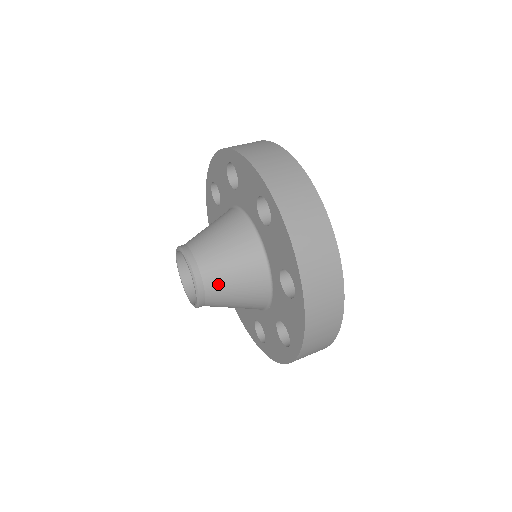
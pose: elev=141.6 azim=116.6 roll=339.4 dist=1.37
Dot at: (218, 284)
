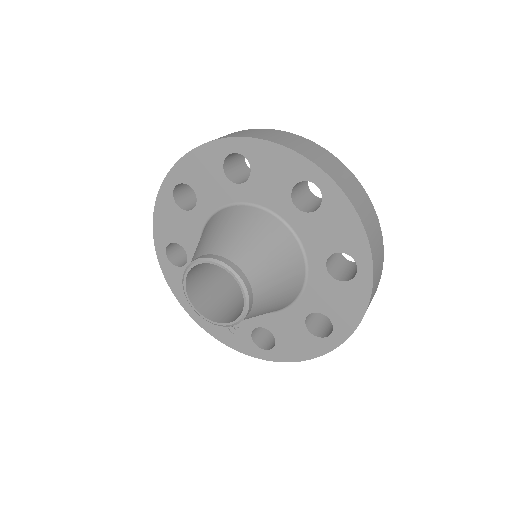
Dot at: (250, 258)
